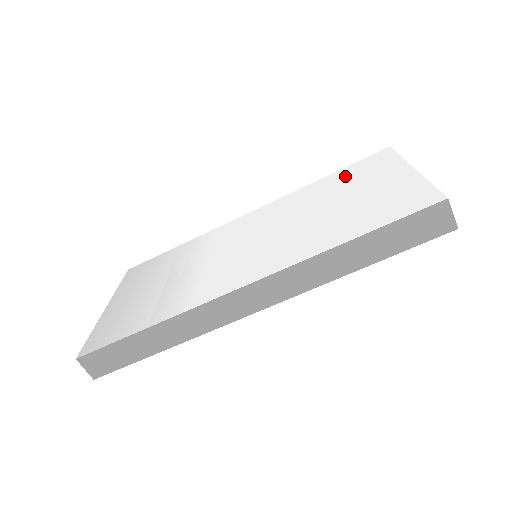
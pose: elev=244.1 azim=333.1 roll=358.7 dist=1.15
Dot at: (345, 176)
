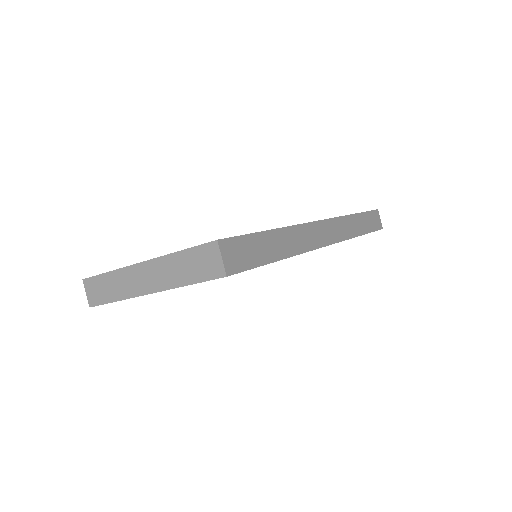
Dot at: occluded
